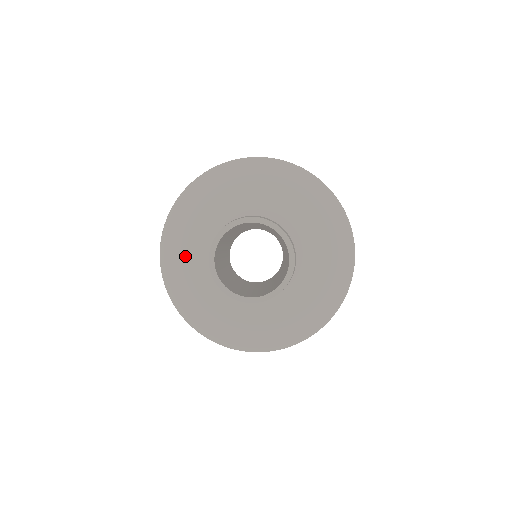
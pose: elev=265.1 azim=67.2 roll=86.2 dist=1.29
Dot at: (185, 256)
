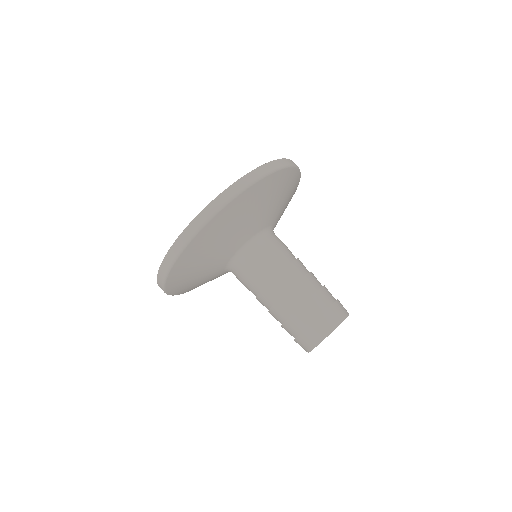
Dot at: occluded
